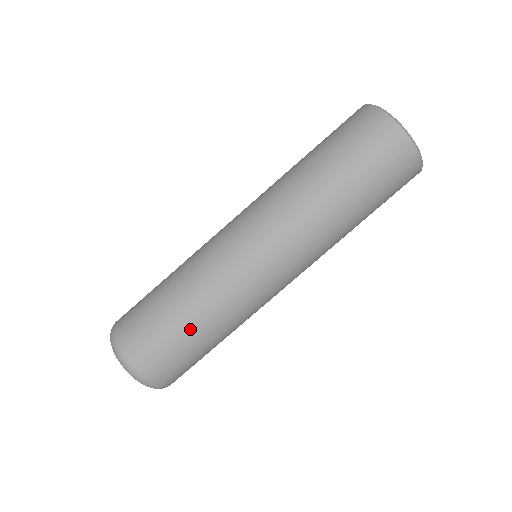
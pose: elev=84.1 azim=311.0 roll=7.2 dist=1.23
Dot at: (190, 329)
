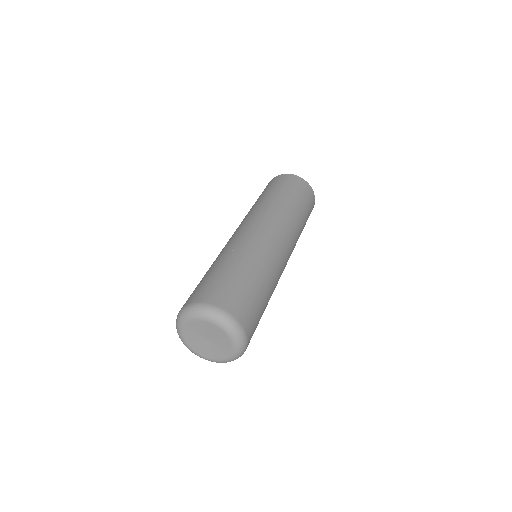
Dot at: (220, 268)
